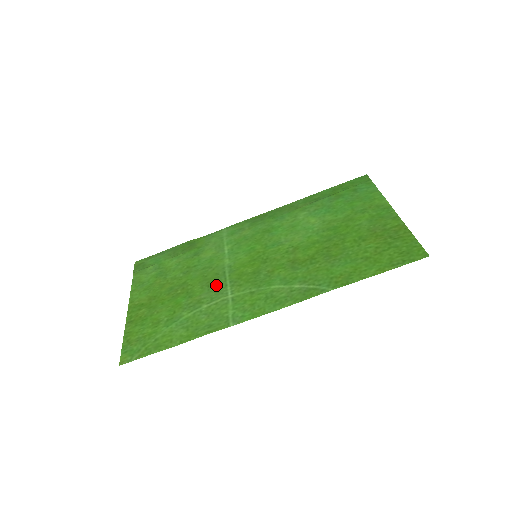
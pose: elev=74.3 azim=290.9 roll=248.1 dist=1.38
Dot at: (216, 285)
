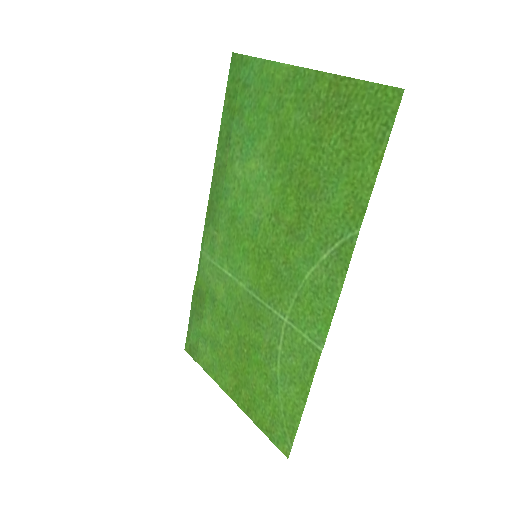
Dot at: (263, 318)
